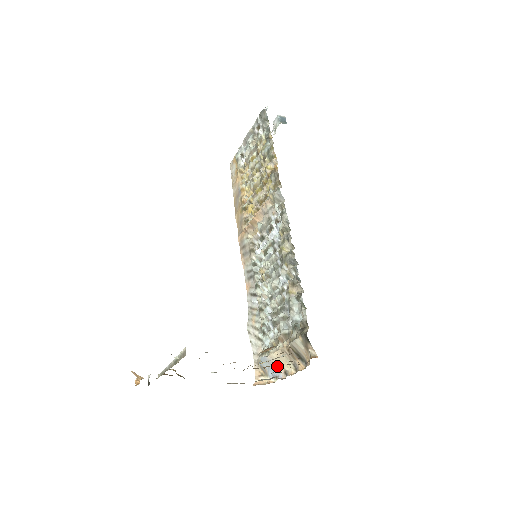
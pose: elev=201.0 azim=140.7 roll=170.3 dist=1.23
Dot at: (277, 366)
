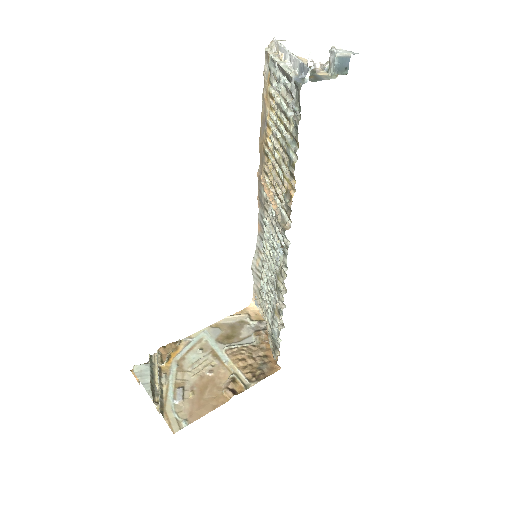
Dot at: occluded
